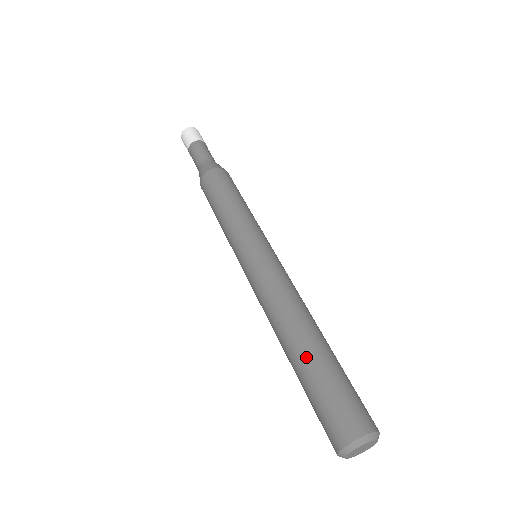
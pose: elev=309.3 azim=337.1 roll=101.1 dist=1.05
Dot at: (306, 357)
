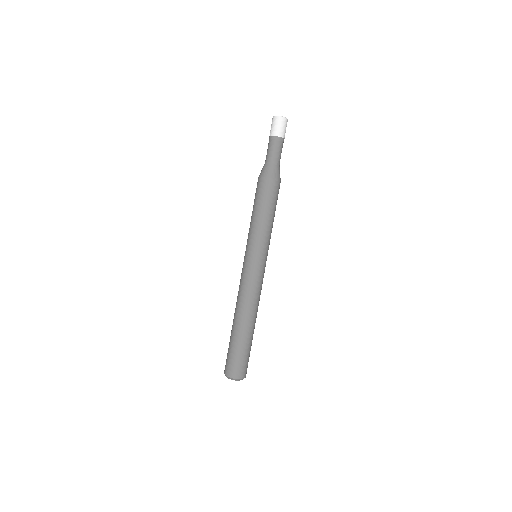
Dot at: (234, 332)
